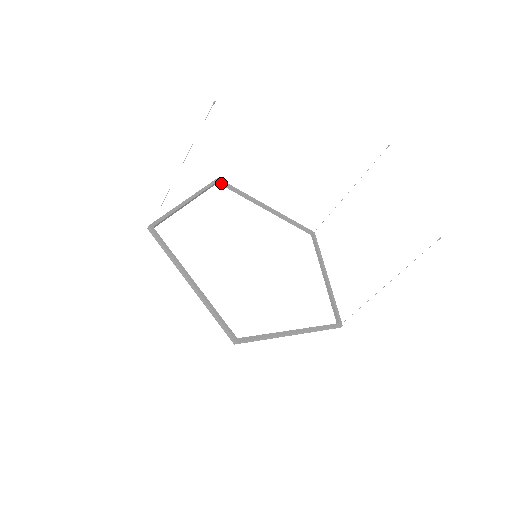
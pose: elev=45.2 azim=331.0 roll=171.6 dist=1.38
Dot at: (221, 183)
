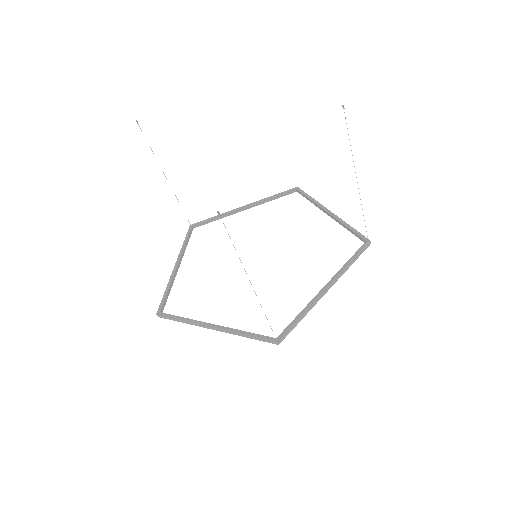
Dot at: (298, 191)
